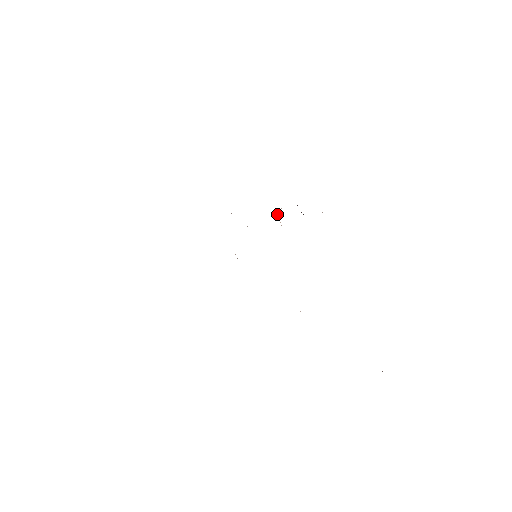
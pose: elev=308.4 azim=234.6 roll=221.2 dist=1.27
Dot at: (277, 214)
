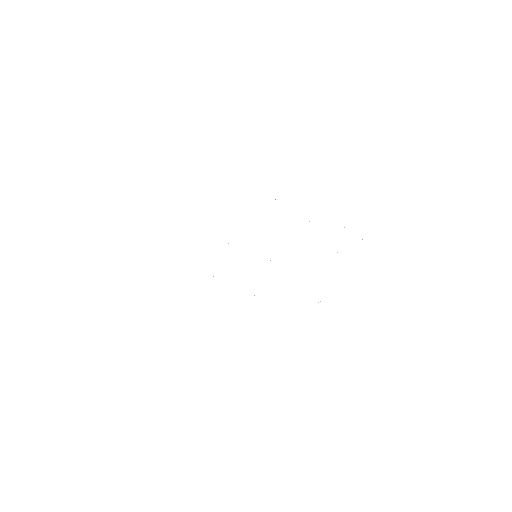
Dot at: occluded
